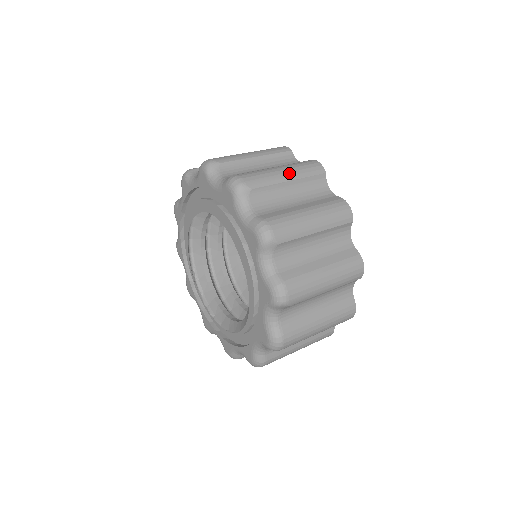
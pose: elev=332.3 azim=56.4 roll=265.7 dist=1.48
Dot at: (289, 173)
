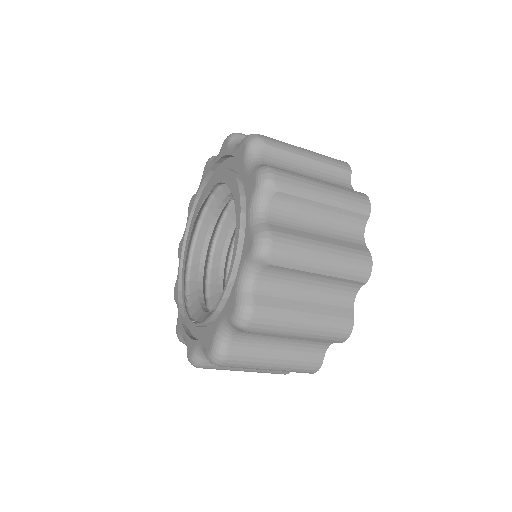
Dot at: occluded
